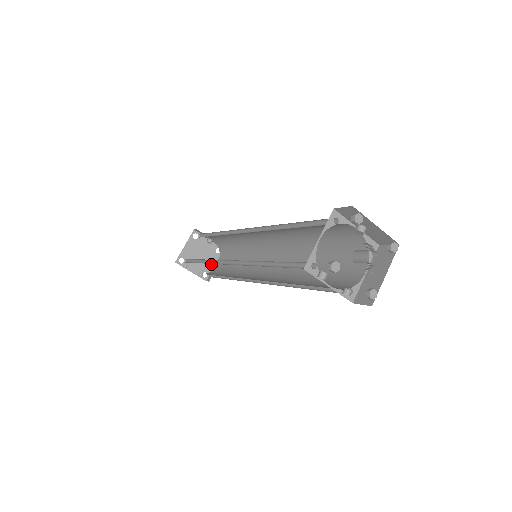
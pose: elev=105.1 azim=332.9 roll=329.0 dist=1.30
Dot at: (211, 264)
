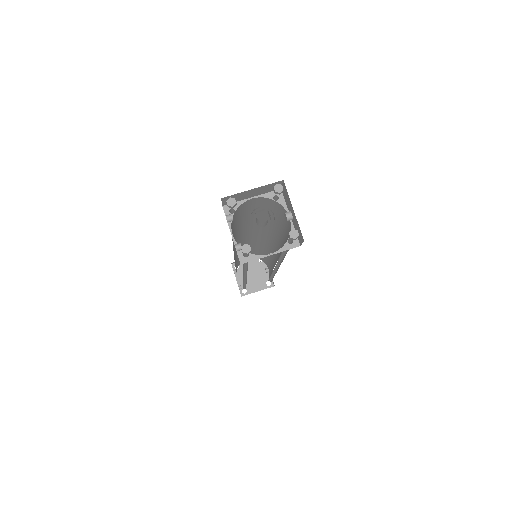
Dot at: (255, 288)
